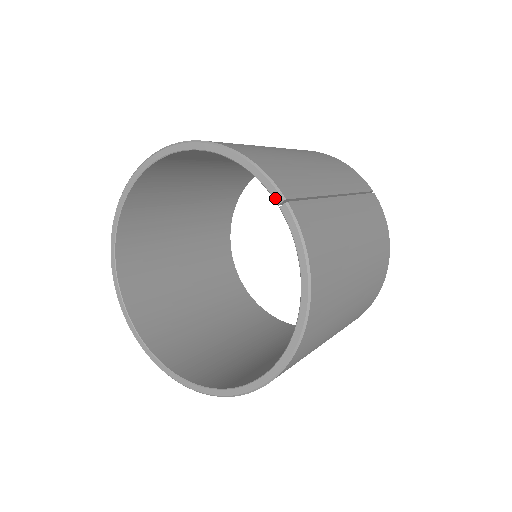
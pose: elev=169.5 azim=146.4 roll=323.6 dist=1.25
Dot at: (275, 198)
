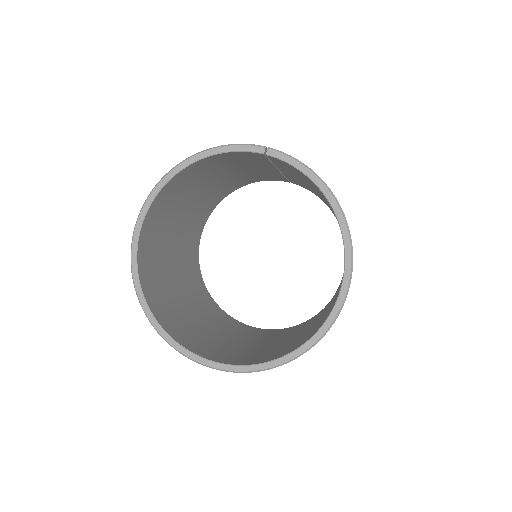
Dot at: (258, 151)
